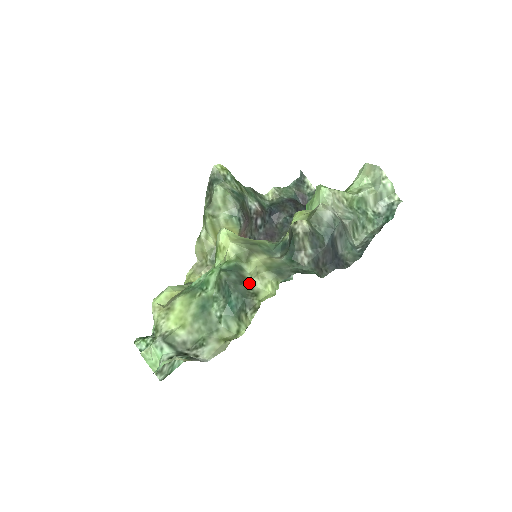
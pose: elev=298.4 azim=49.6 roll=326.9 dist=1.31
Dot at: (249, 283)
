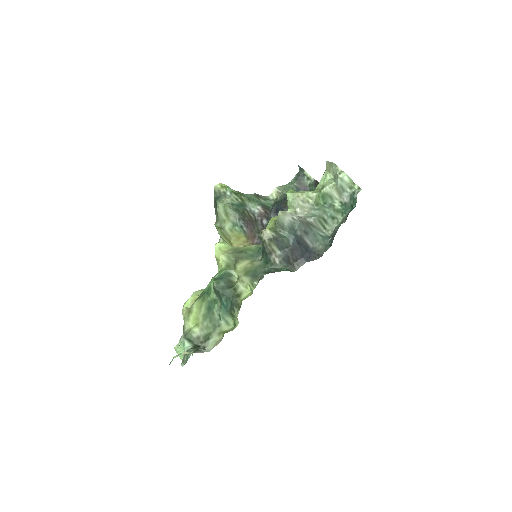
Dot at: (234, 287)
